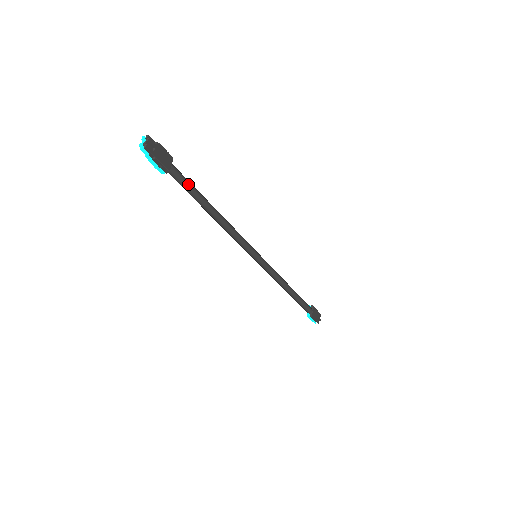
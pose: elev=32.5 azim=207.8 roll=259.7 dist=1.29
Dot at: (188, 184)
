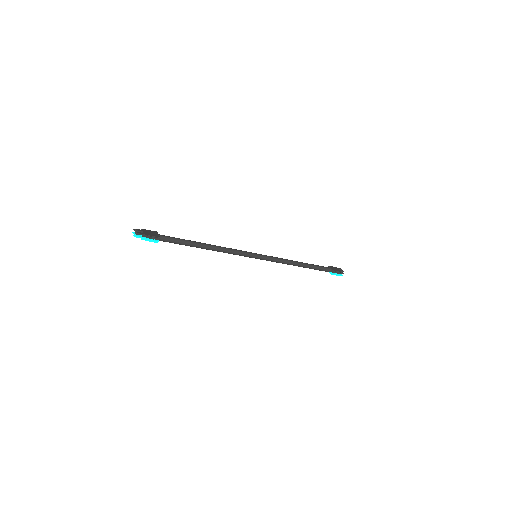
Dot at: (176, 239)
